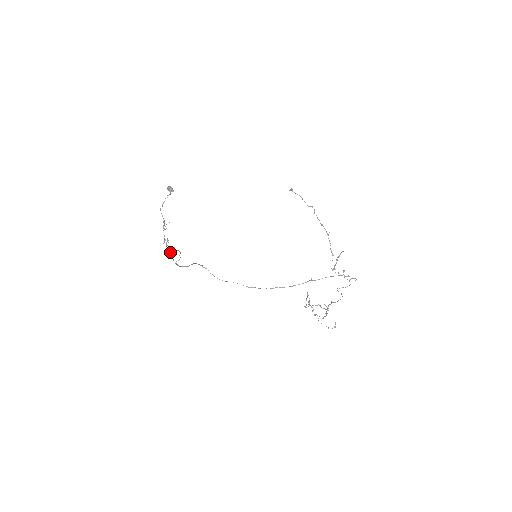
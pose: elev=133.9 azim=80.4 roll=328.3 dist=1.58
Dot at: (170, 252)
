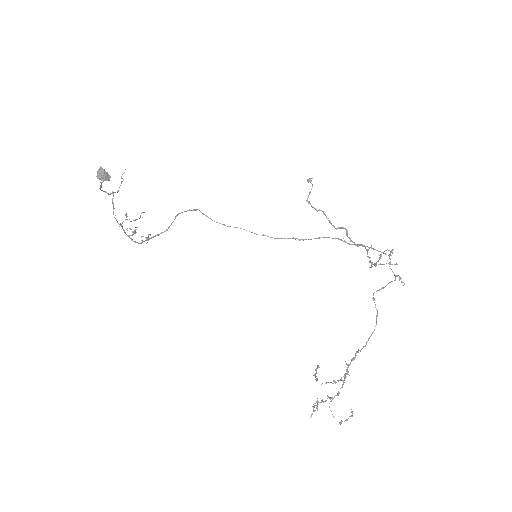
Dot at: occluded
